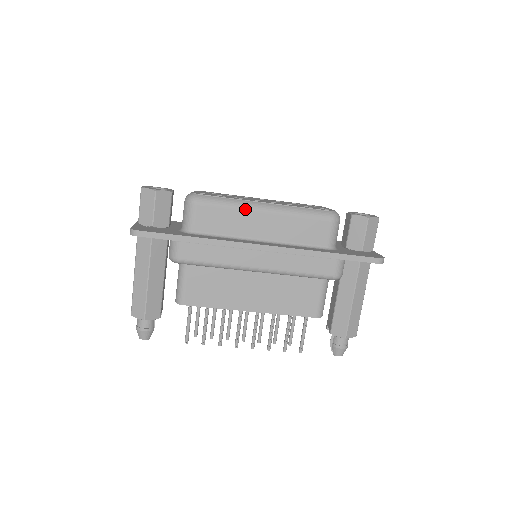
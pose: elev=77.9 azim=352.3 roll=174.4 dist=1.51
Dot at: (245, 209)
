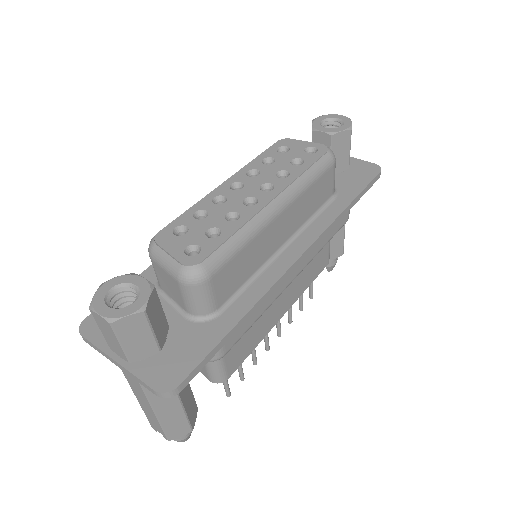
Dot at: (261, 230)
